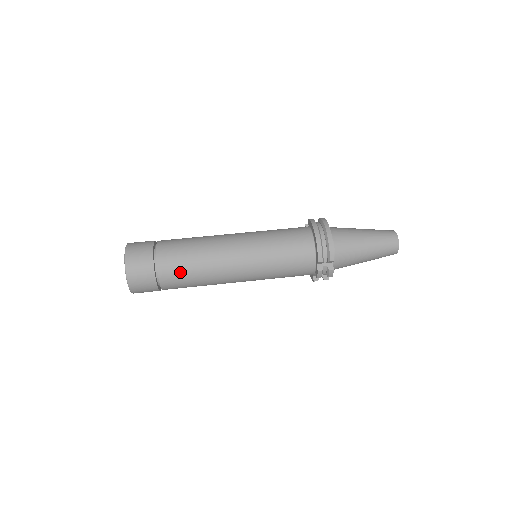
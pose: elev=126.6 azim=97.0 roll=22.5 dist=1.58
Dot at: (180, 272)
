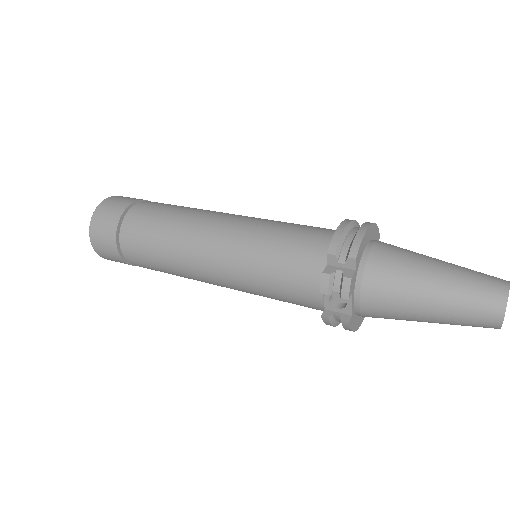
Dot at: (146, 223)
